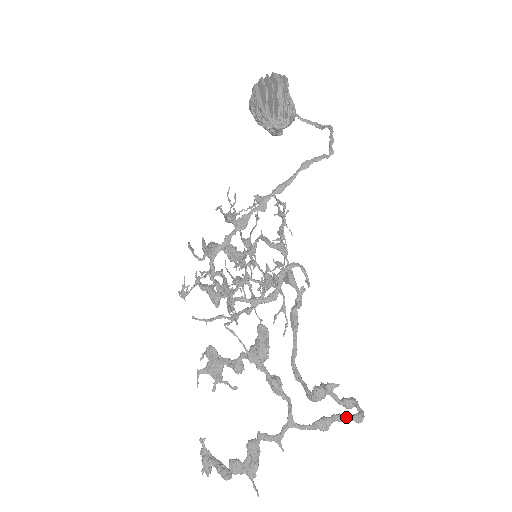
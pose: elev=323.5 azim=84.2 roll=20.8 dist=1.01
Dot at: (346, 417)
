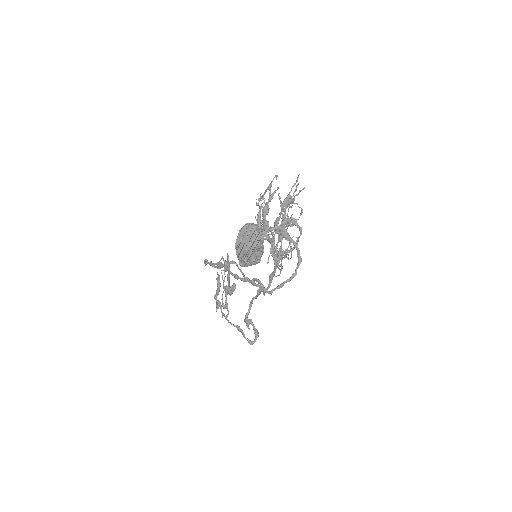
Dot at: (245, 338)
